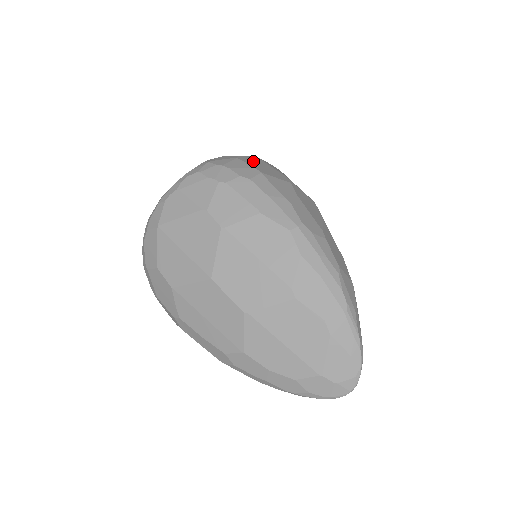
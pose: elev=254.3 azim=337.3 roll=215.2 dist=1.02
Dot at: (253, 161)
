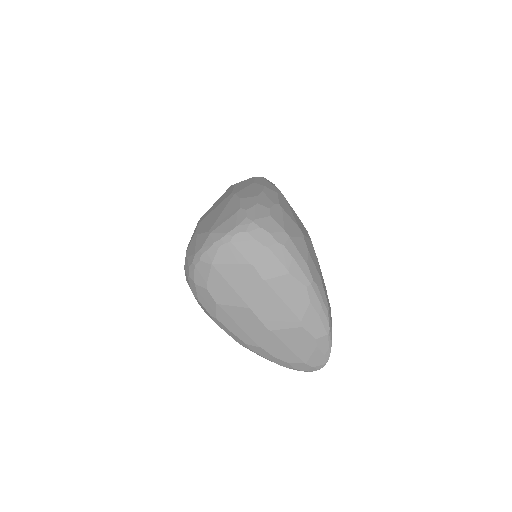
Dot at: (279, 216)
